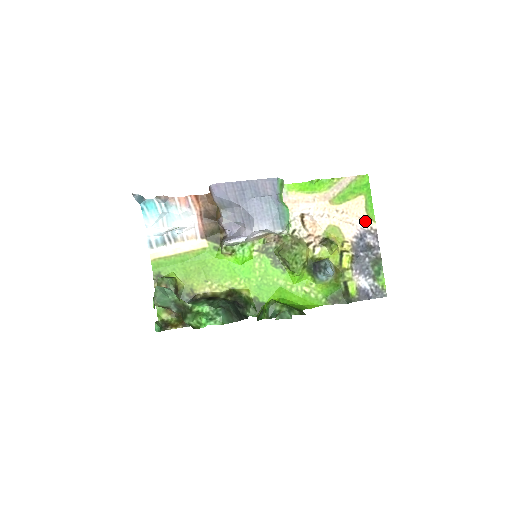
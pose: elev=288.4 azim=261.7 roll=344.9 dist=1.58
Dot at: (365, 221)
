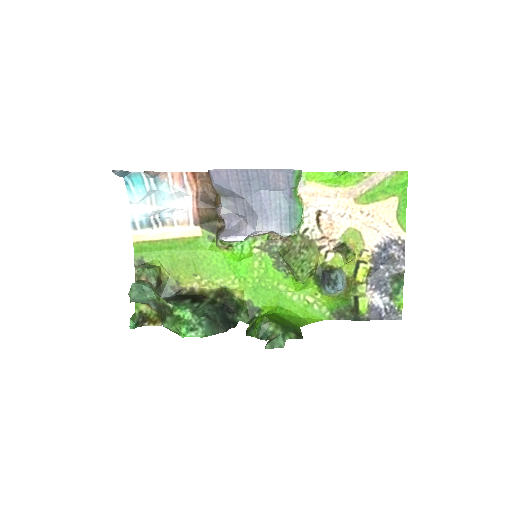
Dot at: (393, 228)
